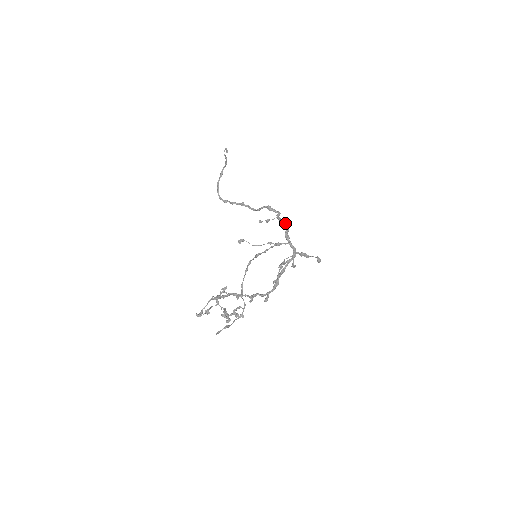
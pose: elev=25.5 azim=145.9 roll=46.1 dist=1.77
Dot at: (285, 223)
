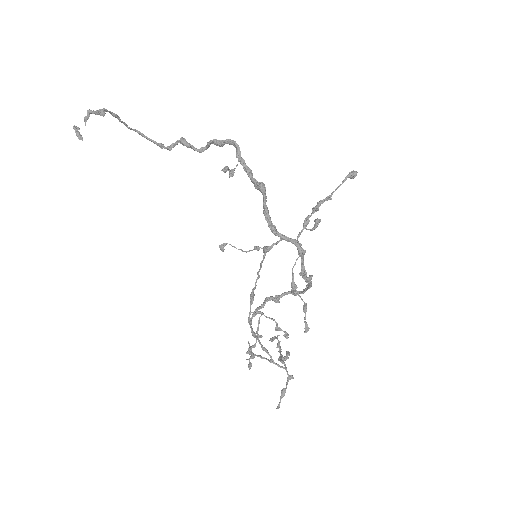
Dot at: (255, 184)
